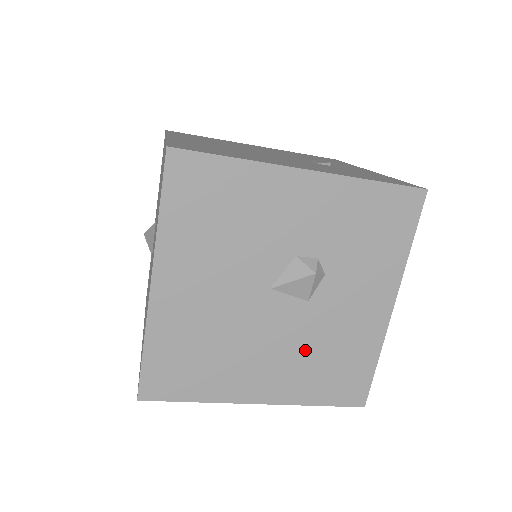
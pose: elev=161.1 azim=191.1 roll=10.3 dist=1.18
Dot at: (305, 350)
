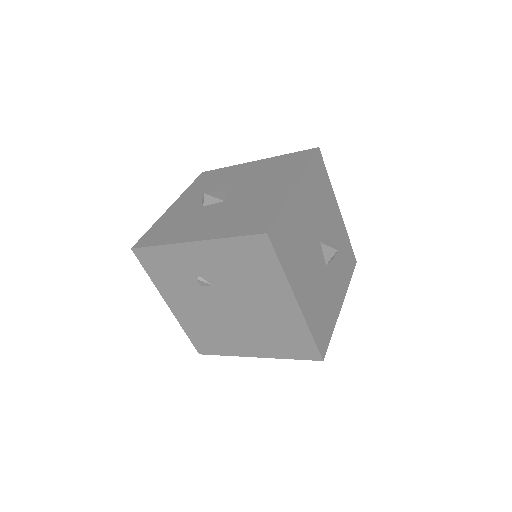
Dot at: (319, 292)
